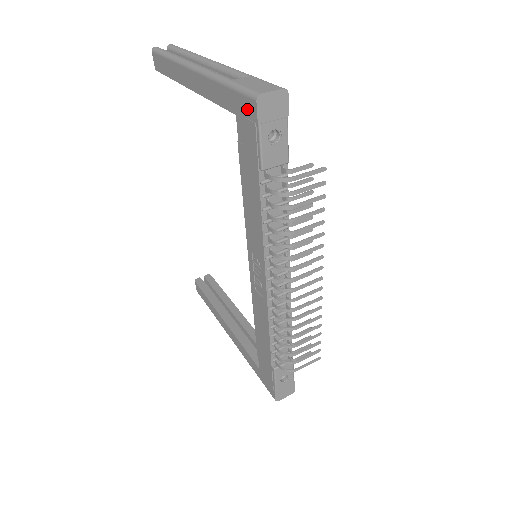
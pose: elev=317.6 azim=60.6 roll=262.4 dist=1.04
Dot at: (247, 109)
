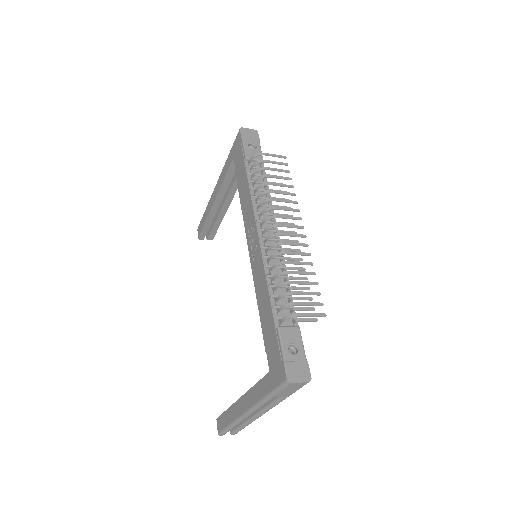
Dot at: (237, 142)
